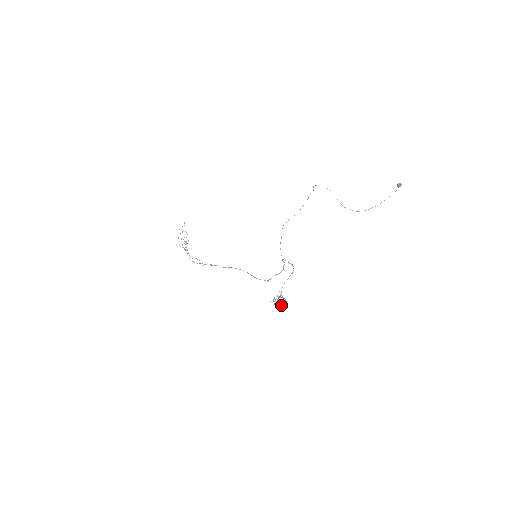
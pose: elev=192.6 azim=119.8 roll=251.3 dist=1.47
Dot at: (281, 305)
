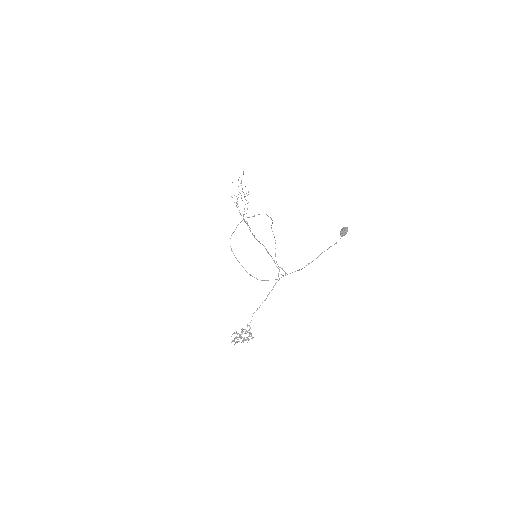
Dot at: (243, 341)
